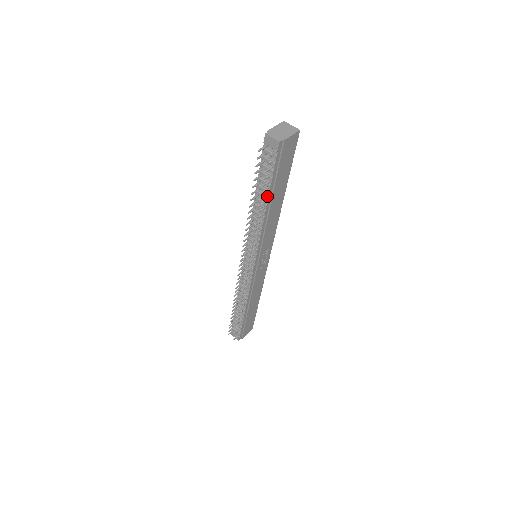
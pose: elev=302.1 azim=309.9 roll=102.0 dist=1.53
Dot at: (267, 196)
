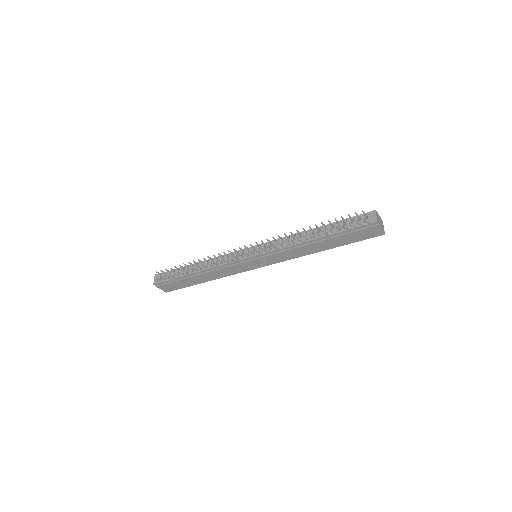
Dot at: (325, 235)
